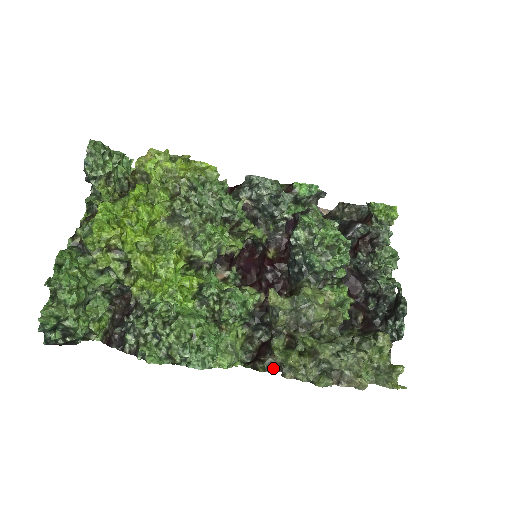
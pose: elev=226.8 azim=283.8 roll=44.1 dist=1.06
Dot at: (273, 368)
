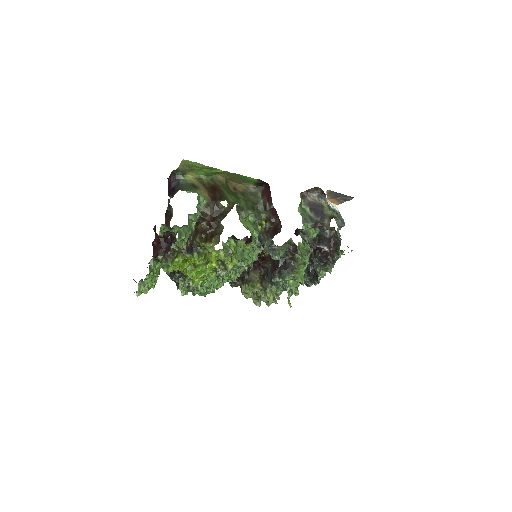
Dot at: occluded
